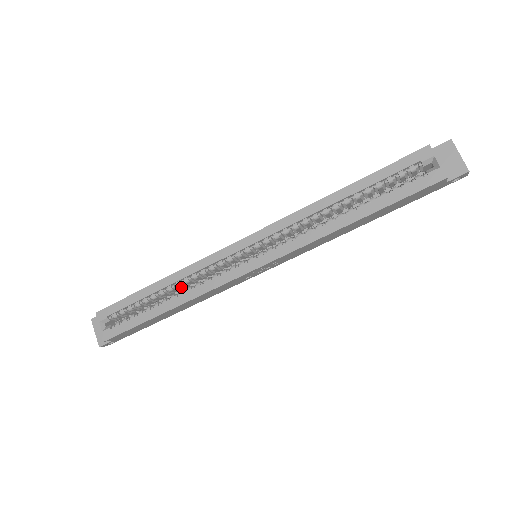
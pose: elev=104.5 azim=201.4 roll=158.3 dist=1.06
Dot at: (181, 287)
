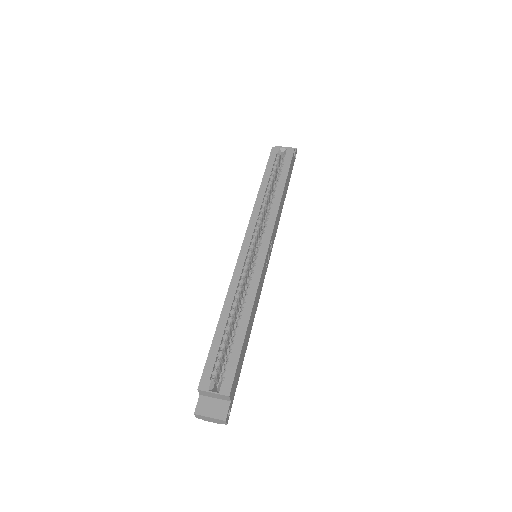
Dot at: (237, 309)
